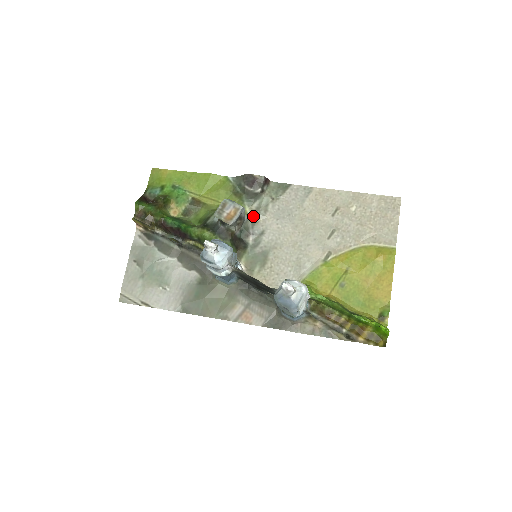
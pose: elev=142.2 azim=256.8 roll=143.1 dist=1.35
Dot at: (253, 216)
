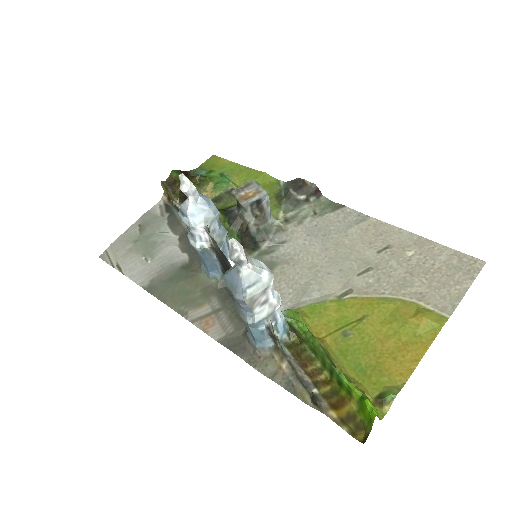
Dot at: (283, 223)
